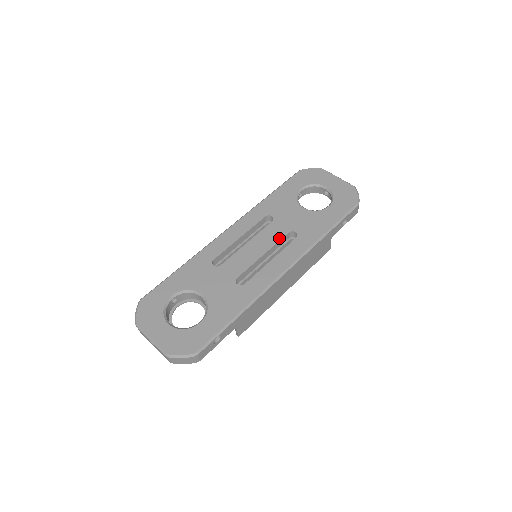
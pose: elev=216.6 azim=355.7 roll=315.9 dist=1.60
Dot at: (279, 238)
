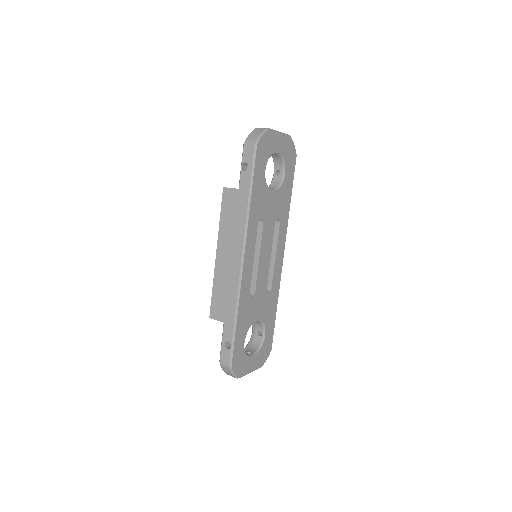
Dot at: (273, 235)
